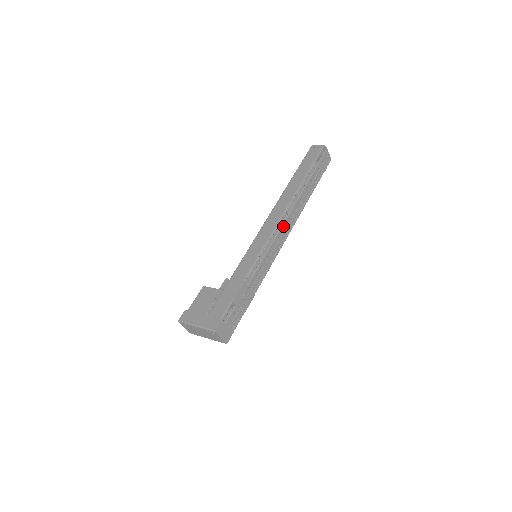
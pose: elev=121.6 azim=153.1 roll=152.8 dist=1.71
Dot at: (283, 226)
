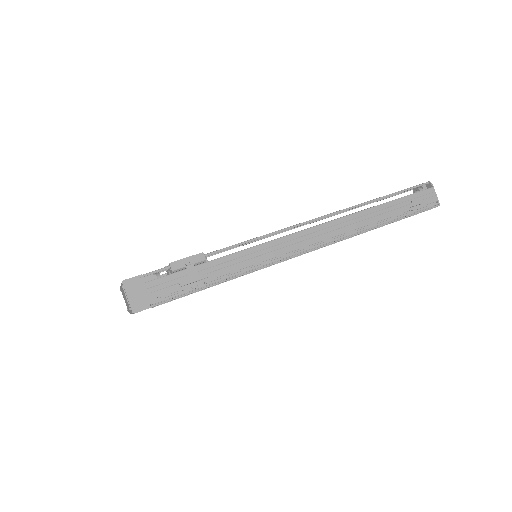
Dot at: (308, 231)
